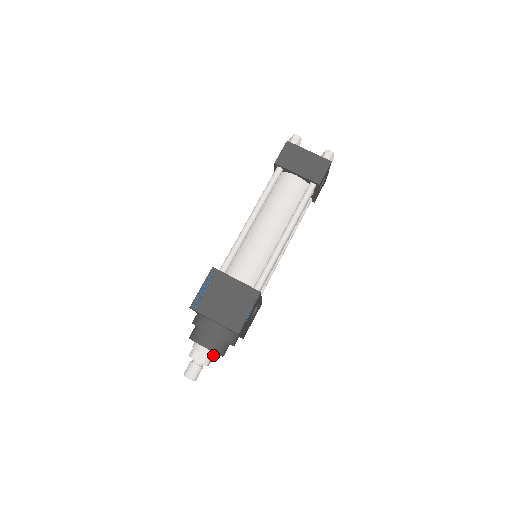
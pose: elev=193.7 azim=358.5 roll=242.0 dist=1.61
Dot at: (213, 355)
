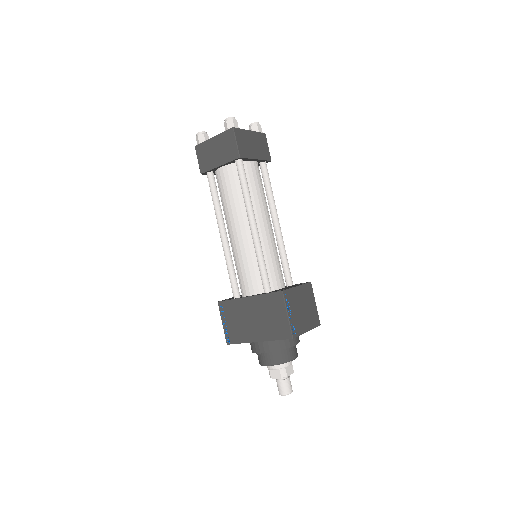
Dot at: occluded
